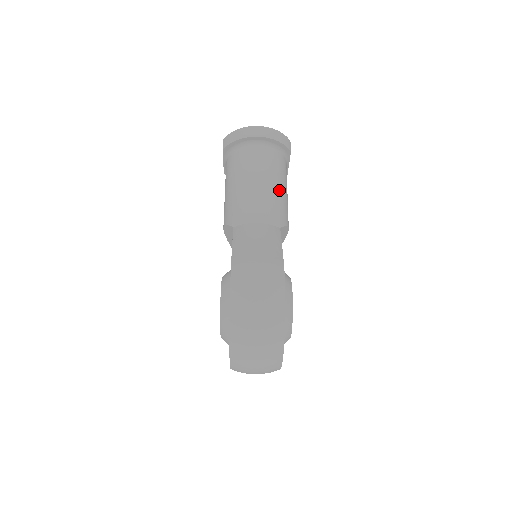
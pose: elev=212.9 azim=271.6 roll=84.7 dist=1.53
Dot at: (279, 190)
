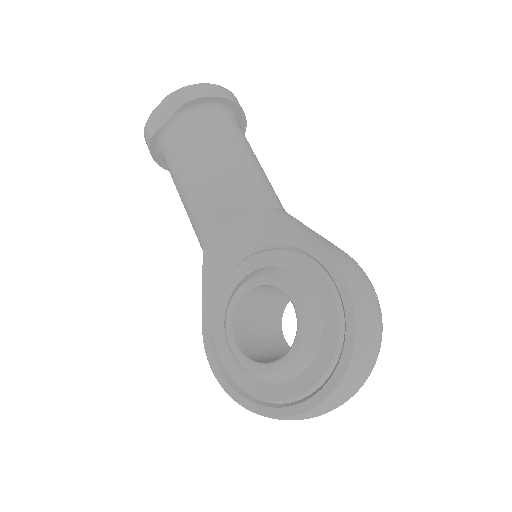
Dot at: occluded
